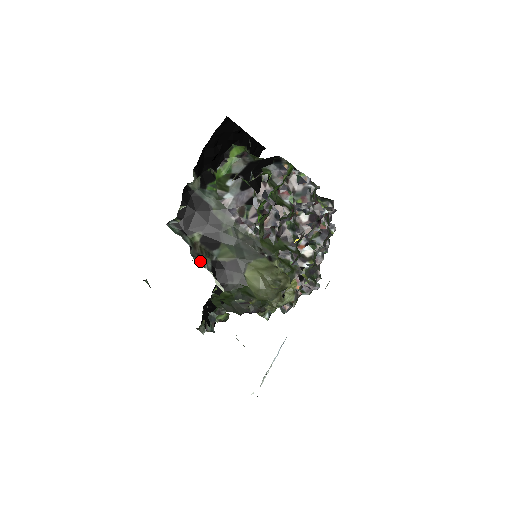
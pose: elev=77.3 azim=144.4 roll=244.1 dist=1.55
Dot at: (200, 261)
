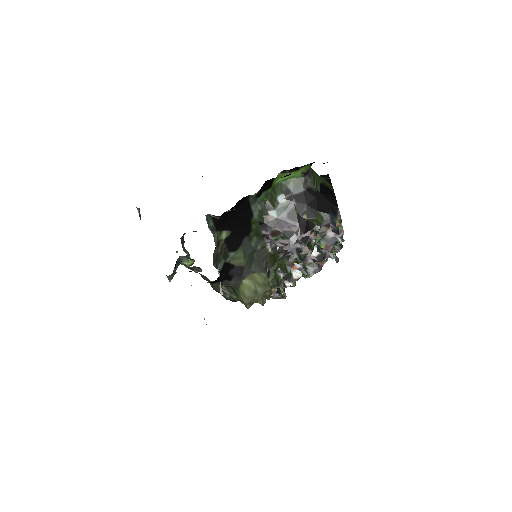
Dot at: (216, 262)
